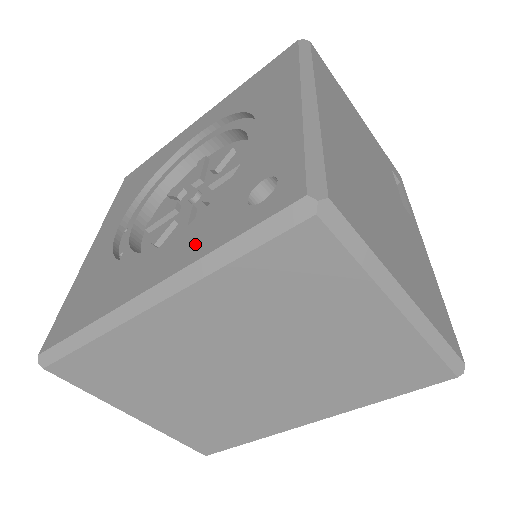
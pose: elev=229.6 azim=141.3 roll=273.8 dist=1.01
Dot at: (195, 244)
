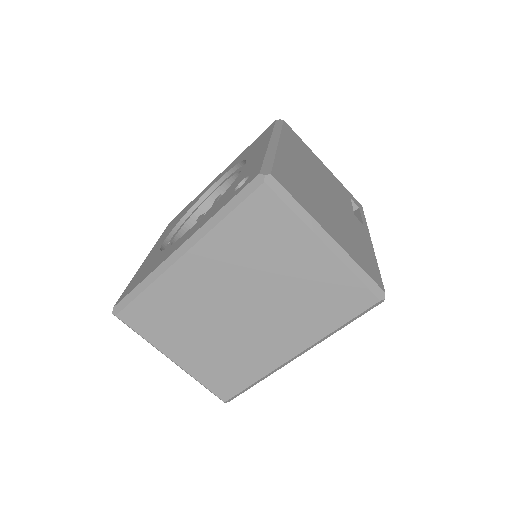
Dot at: (206, 218)
